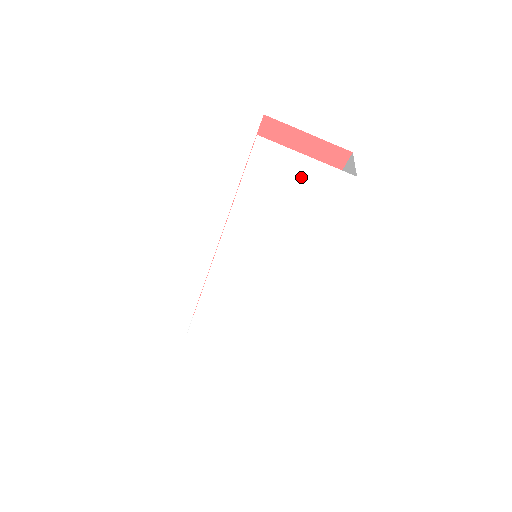
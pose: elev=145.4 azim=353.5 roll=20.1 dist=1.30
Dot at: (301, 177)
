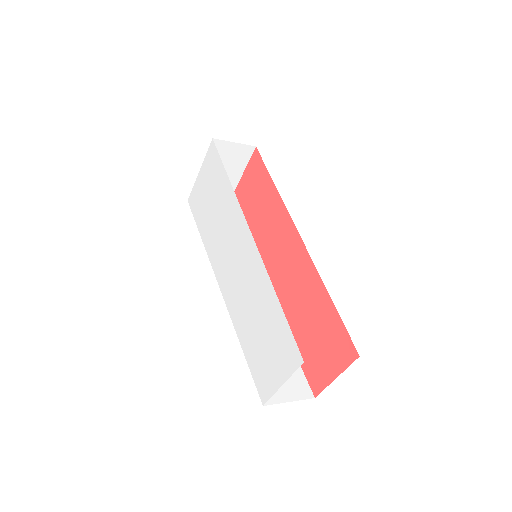
Dot at: (204, 180)
